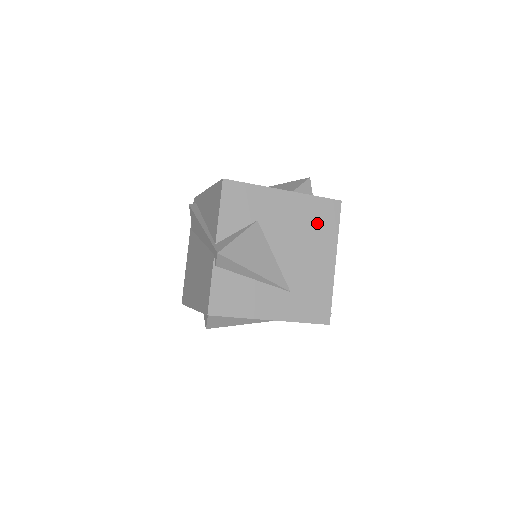
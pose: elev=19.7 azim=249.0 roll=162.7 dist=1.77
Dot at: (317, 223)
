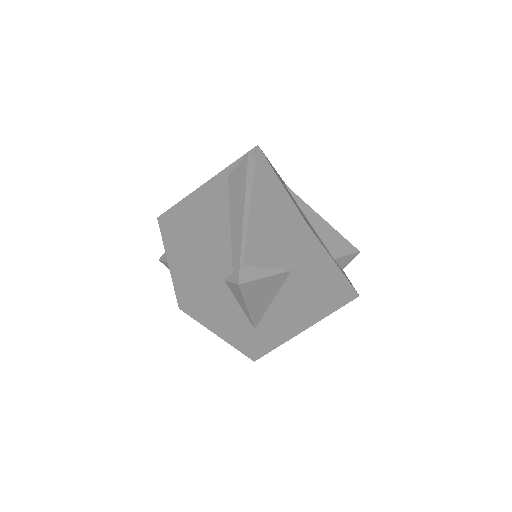
Dot at: (327, 299)
